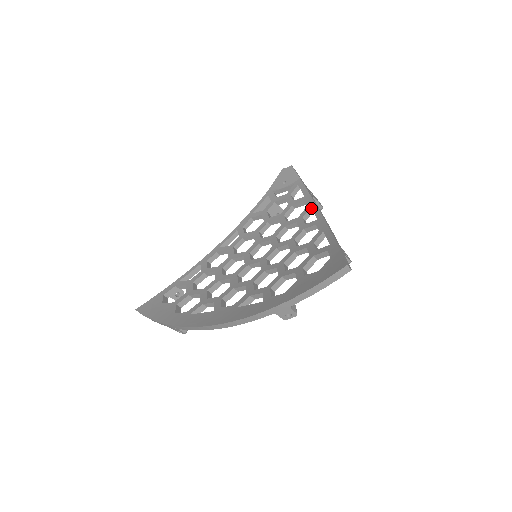
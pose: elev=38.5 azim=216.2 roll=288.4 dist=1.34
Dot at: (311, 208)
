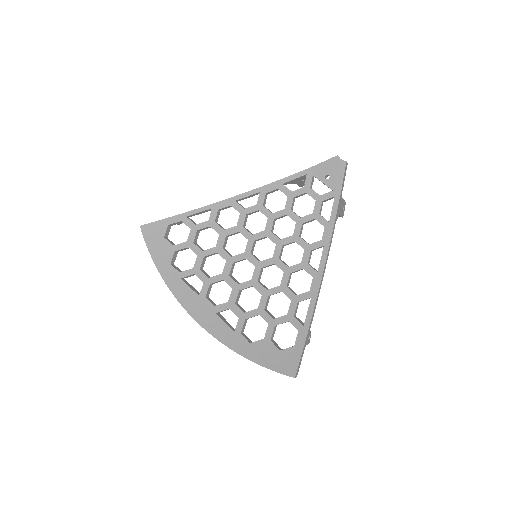
Dot at: (323, 248)
